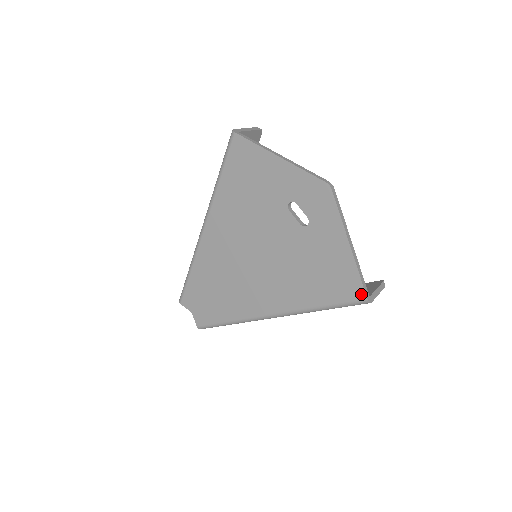
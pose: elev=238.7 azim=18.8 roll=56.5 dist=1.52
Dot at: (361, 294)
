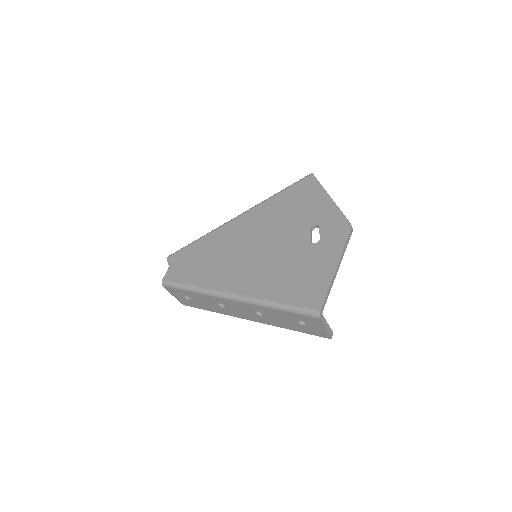
Dot at: (318, 305)
